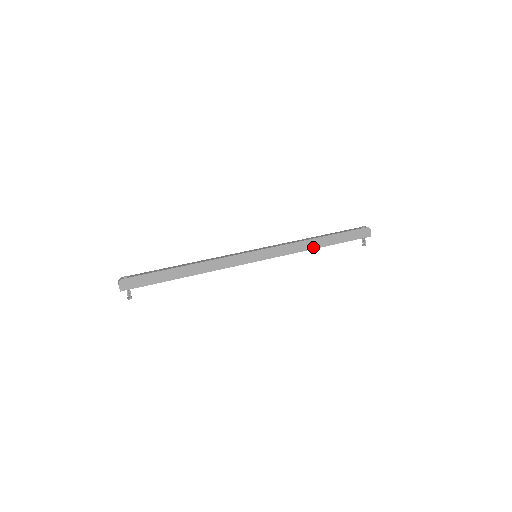
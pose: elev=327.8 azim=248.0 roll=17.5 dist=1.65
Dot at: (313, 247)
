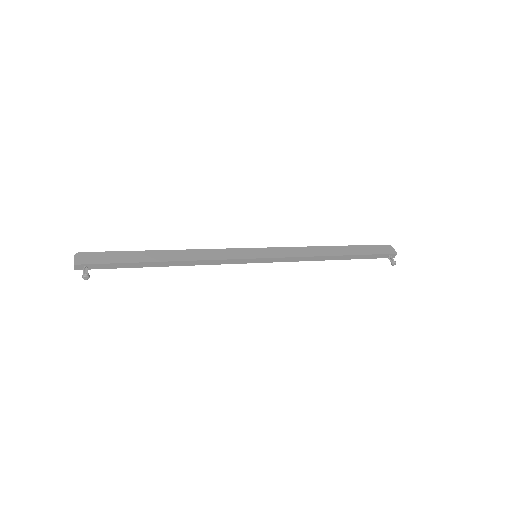
Dot at: (327, 254)
